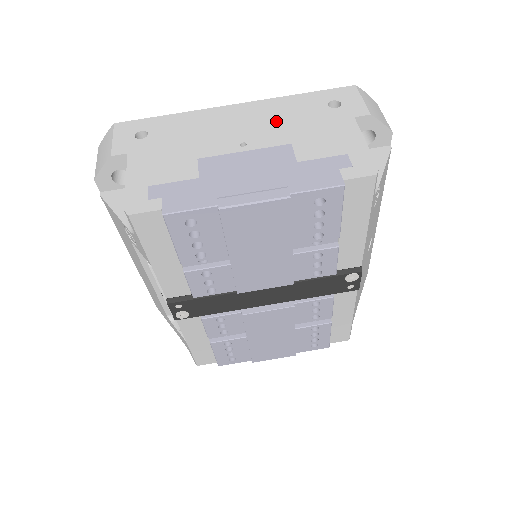
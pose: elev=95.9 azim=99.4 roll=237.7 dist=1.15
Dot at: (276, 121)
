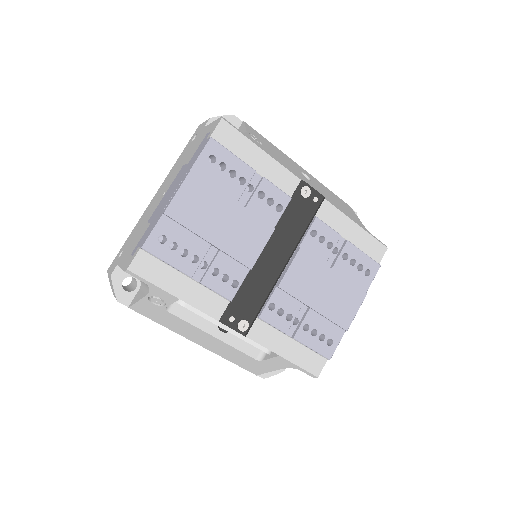
Dot at: (173, 173)
